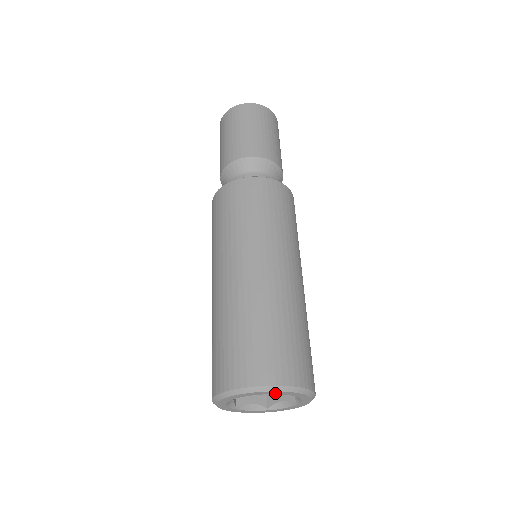
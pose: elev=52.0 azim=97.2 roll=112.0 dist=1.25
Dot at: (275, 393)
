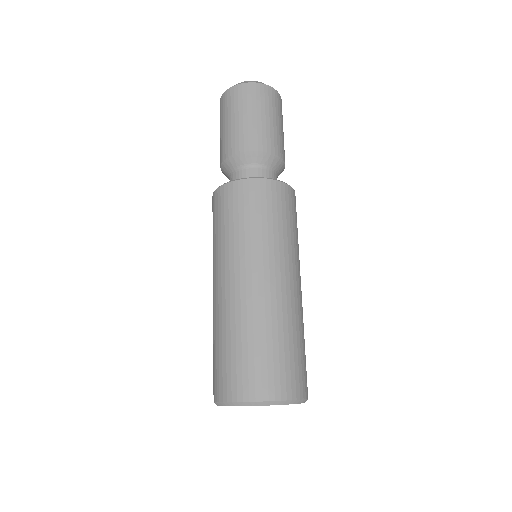
Dot at: occluded
